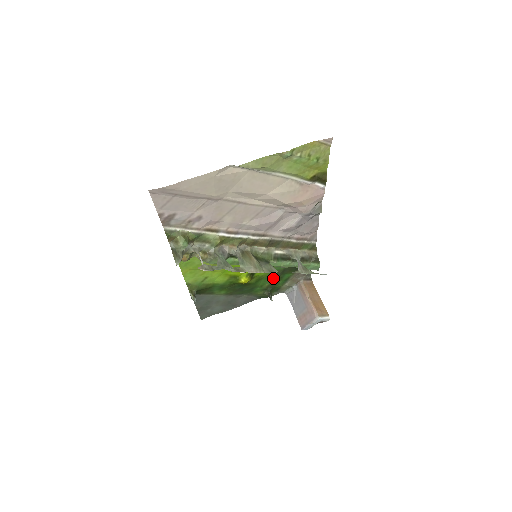
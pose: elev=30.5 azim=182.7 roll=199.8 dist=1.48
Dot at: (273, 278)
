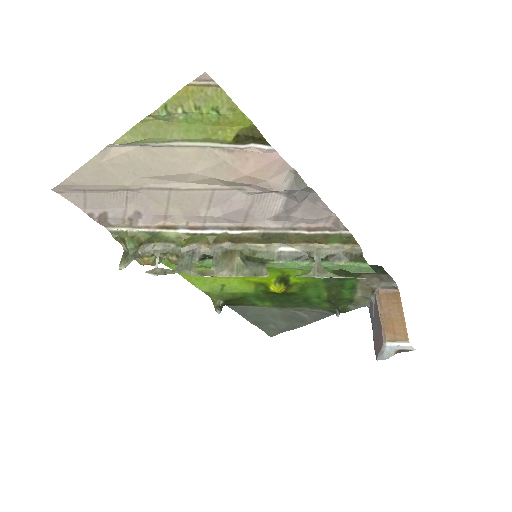
Dot at: (327, 286)
